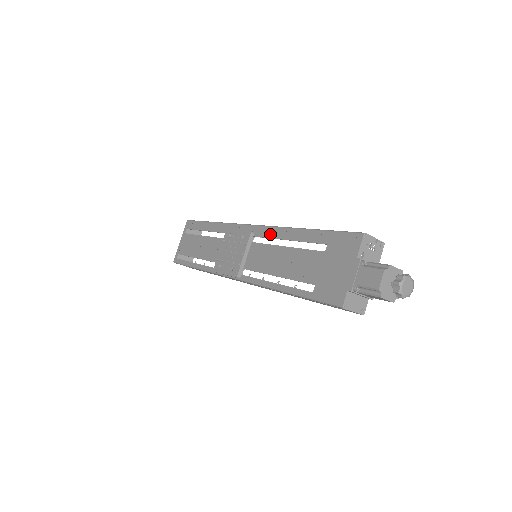
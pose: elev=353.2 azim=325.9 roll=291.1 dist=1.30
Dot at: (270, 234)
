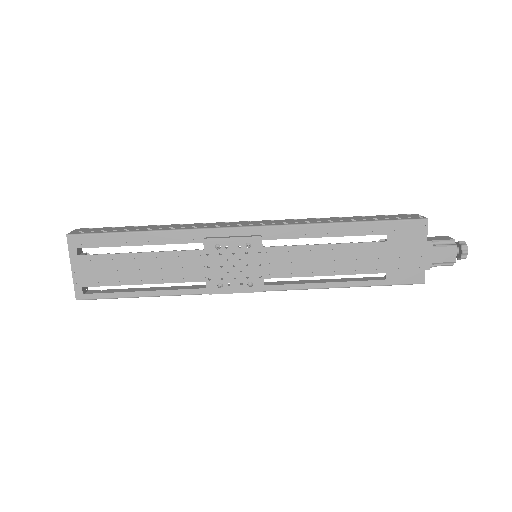
Dot at: (293, 234)
